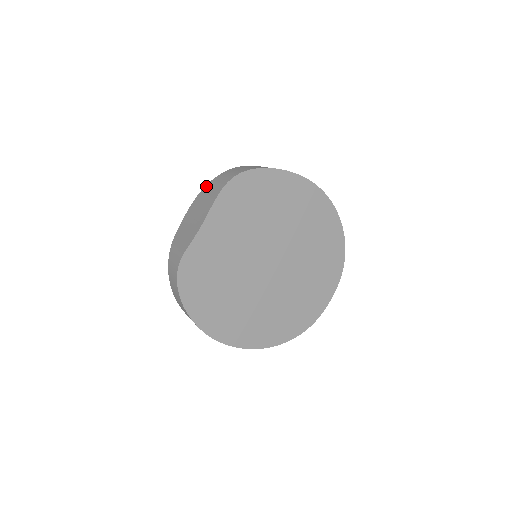
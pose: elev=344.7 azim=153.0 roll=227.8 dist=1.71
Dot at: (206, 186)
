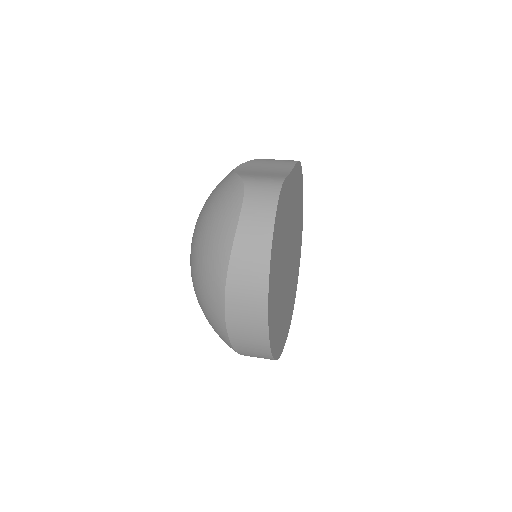
Dot at: (259, 159)
